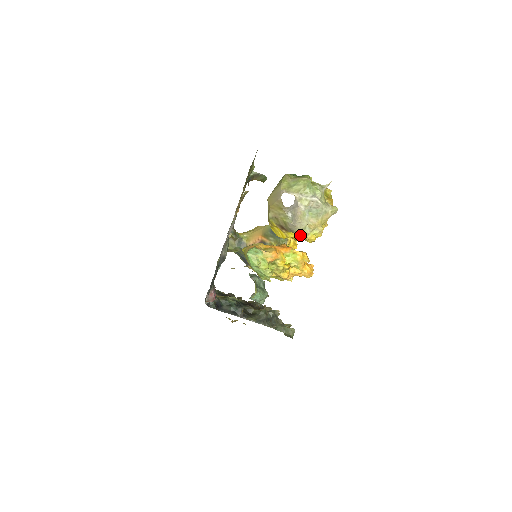
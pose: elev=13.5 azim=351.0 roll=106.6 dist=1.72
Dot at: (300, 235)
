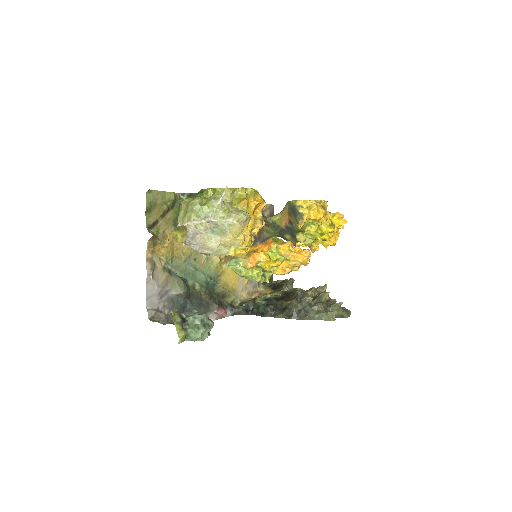
Dot at: occluded
